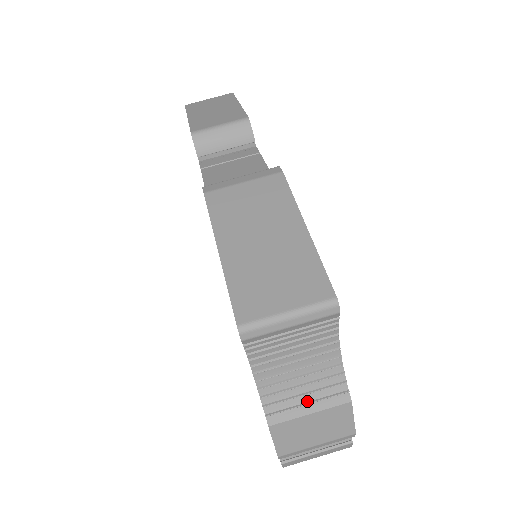
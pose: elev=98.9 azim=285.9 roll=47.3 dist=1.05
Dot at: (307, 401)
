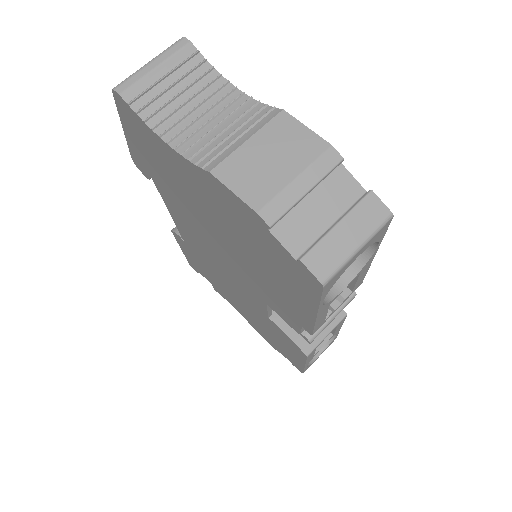
Dot at: (238, 137)
